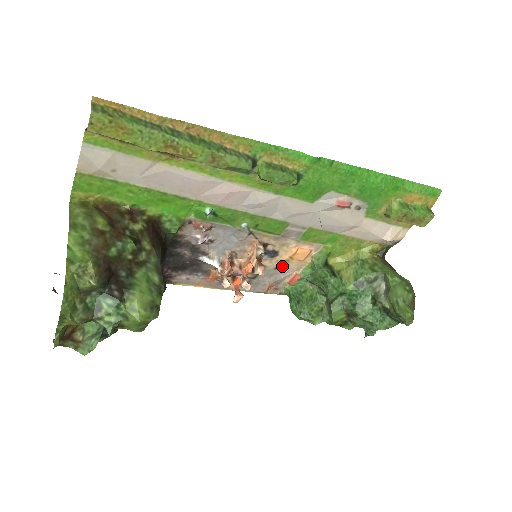
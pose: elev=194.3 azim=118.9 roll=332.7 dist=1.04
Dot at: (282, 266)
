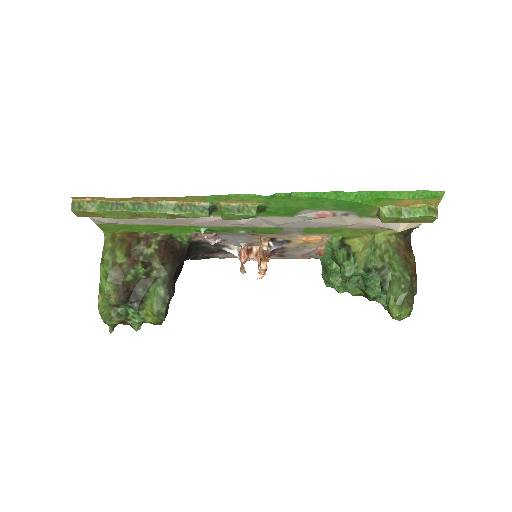
Dot at: (303, 246)
